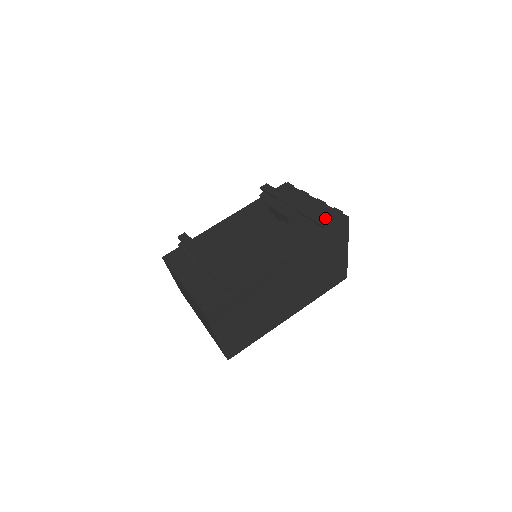
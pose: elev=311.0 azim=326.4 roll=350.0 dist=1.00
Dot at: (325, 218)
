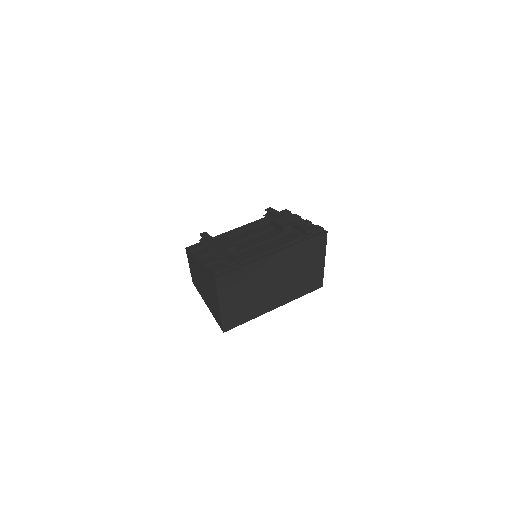
Dot at: (310, 228)
